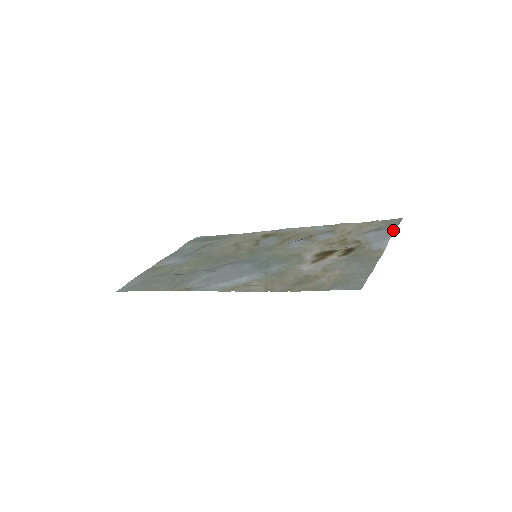
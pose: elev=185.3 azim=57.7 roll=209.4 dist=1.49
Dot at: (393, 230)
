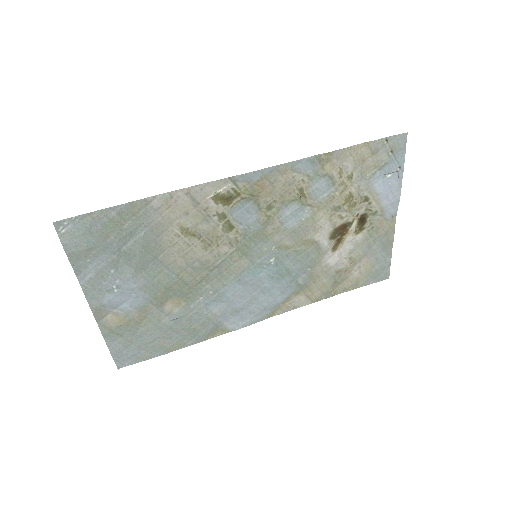
Dot at: (401, 176)
